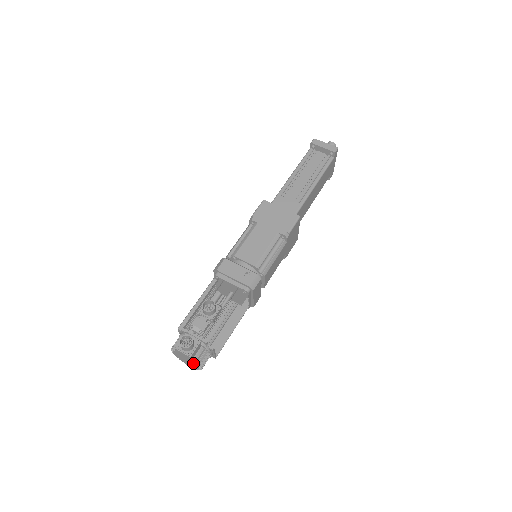
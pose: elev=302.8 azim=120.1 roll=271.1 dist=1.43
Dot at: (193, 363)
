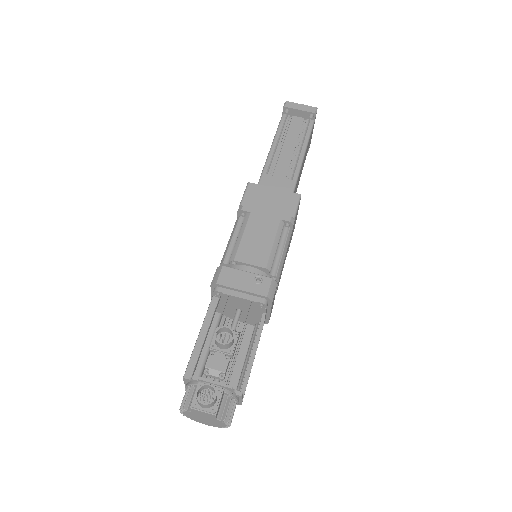
Dot at: (217, 421)
